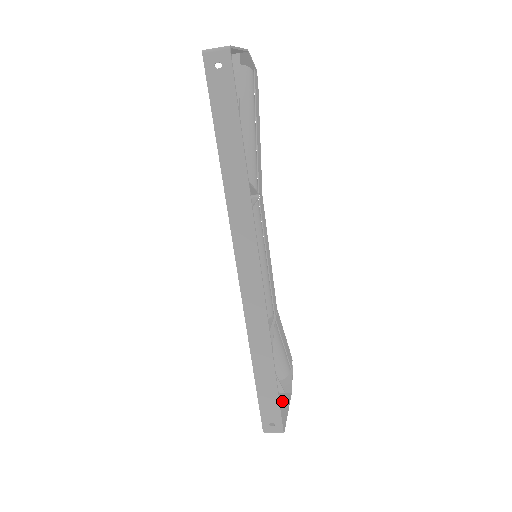
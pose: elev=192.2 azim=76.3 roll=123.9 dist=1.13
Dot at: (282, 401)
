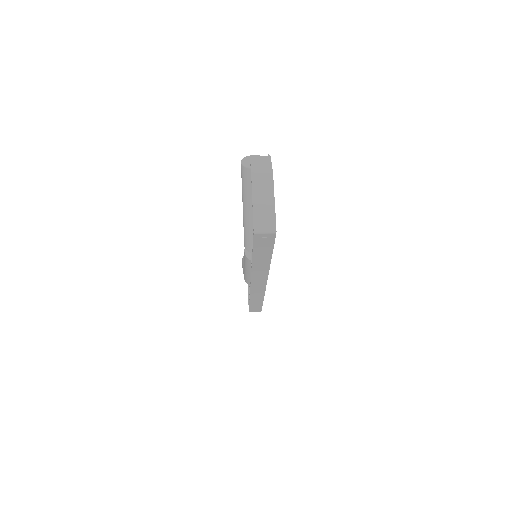
Dot at: occluded
